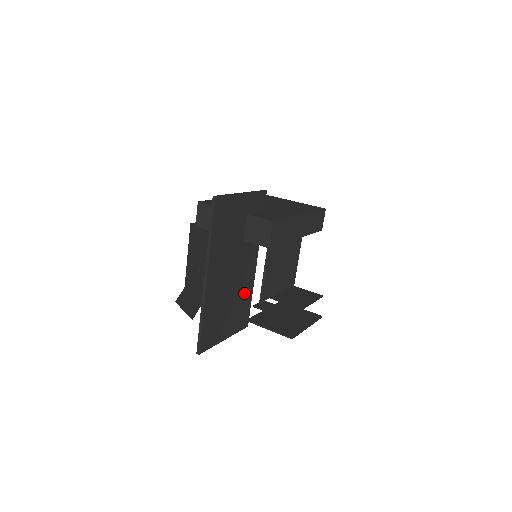
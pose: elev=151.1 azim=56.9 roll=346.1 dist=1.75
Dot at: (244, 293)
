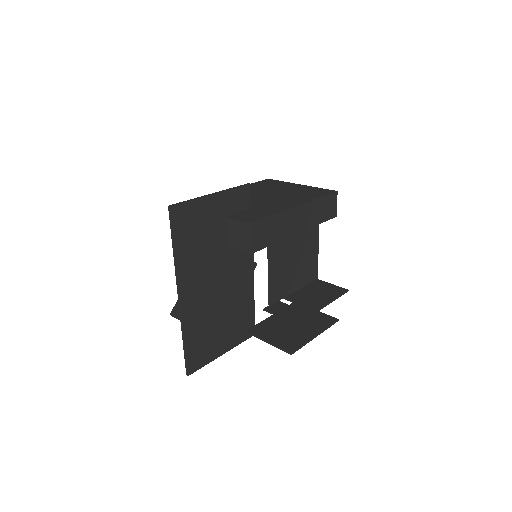
Dot at: (241, 301)
